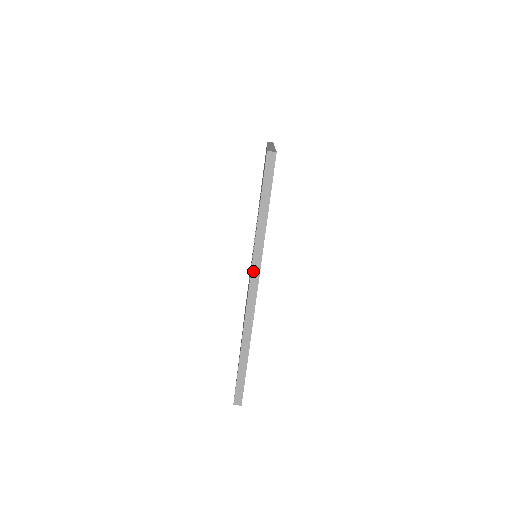
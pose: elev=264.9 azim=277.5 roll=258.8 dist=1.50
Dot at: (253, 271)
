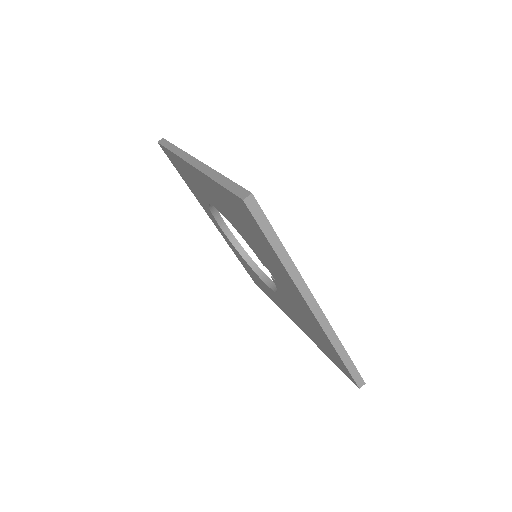
Dot at: (186, 159)
